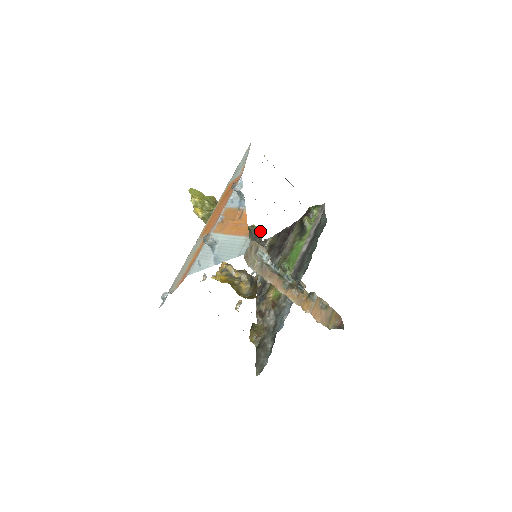
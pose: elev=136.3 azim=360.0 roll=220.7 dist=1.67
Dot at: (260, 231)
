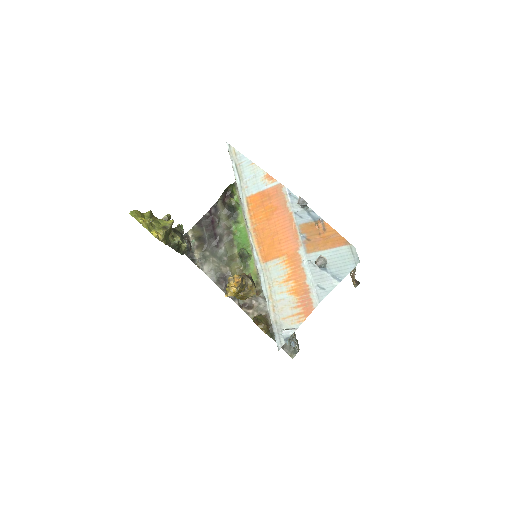
Dot at: occluded
